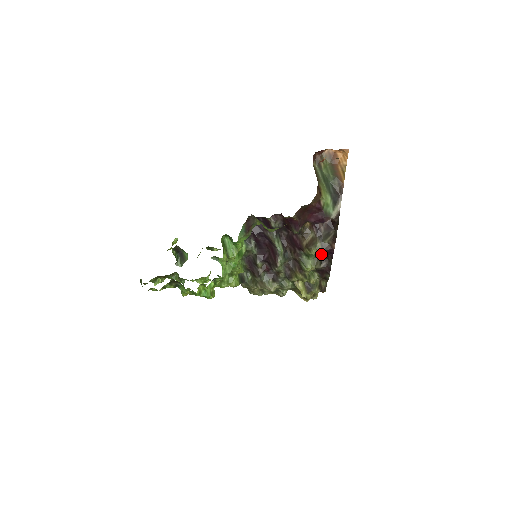
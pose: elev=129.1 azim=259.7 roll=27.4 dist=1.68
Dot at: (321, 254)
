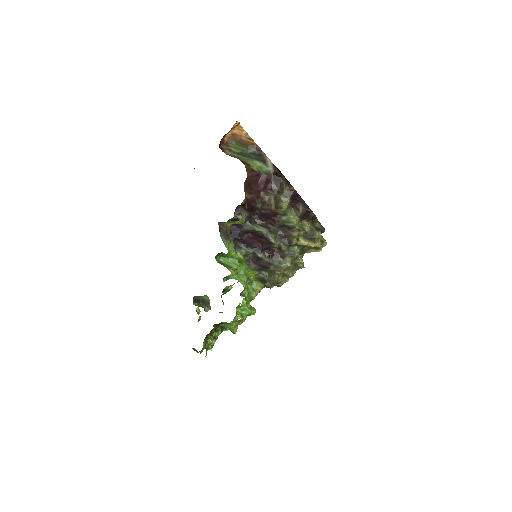
Dot at: (292, 204)
